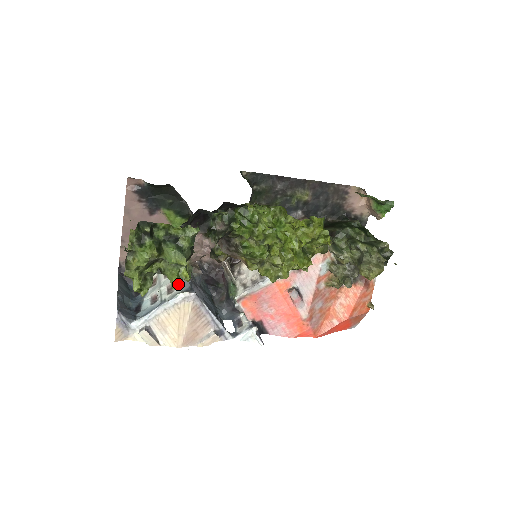
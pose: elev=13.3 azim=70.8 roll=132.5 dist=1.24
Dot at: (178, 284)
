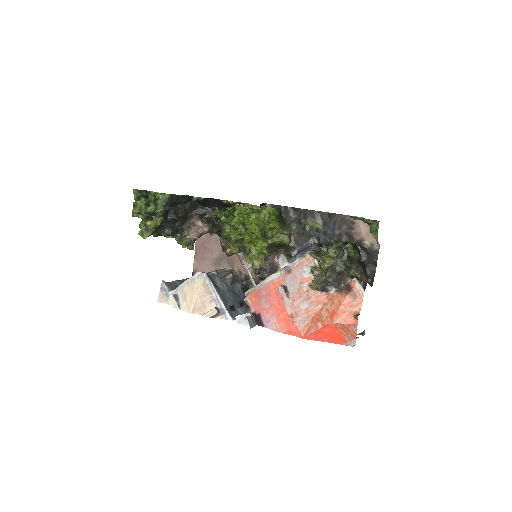
Dot at: (153, 226)
